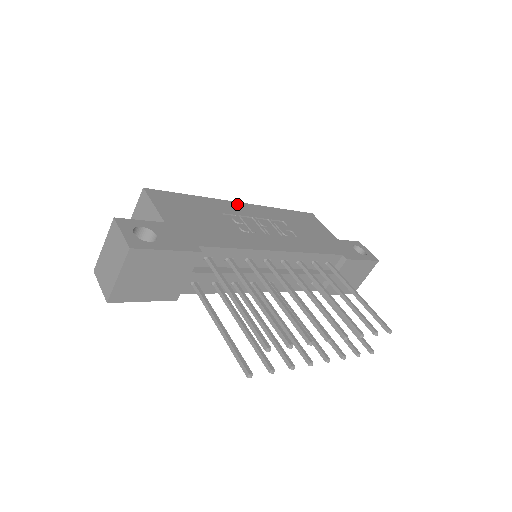
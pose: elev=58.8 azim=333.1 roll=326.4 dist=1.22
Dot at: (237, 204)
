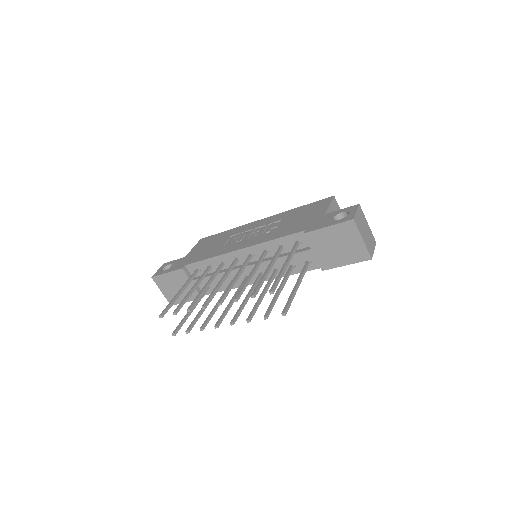
Dot at: (254, 223)
